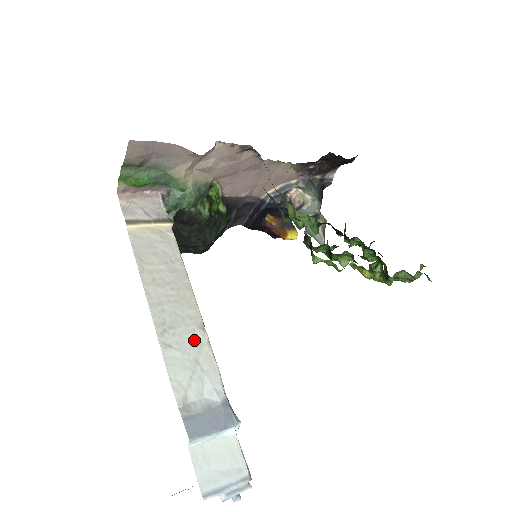
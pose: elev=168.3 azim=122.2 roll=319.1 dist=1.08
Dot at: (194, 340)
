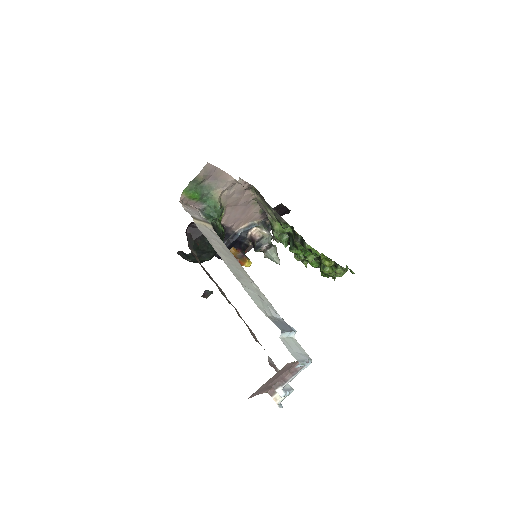
Dot at: (254, 287)
